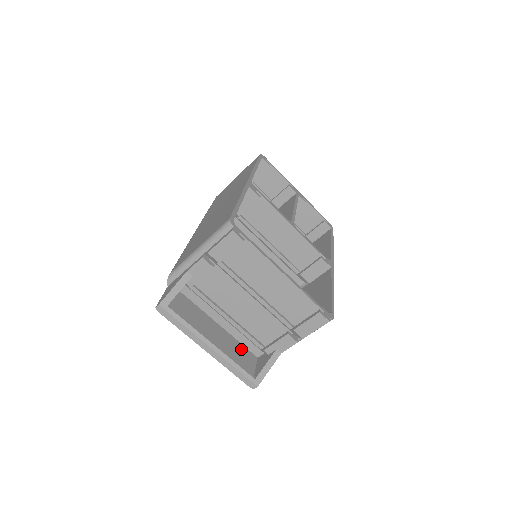
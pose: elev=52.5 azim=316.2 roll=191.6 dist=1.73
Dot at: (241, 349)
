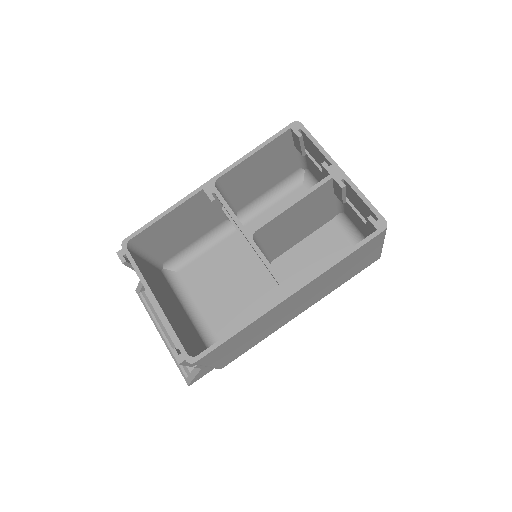
Dot at: occluded
